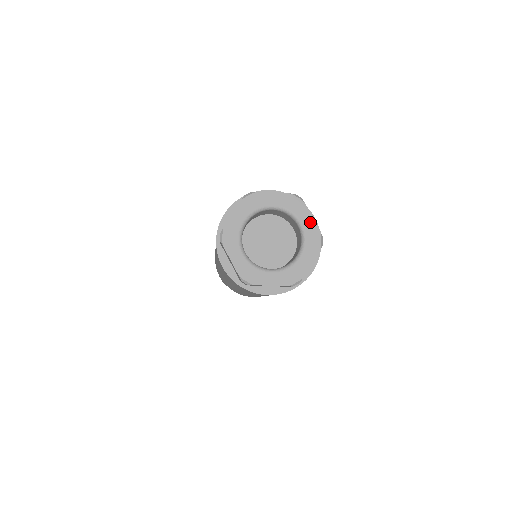
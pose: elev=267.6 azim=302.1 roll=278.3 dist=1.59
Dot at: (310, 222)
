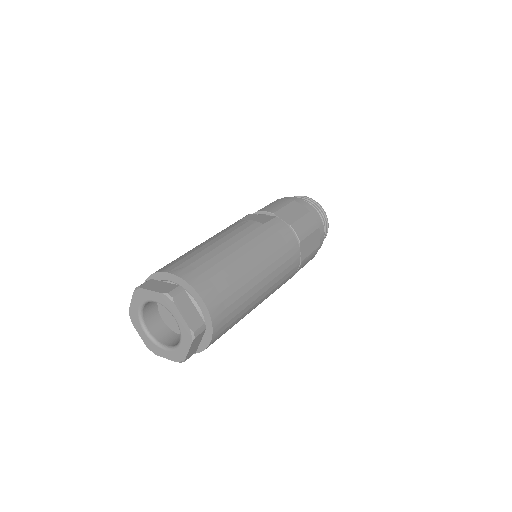
Dot at: (185, 350)
